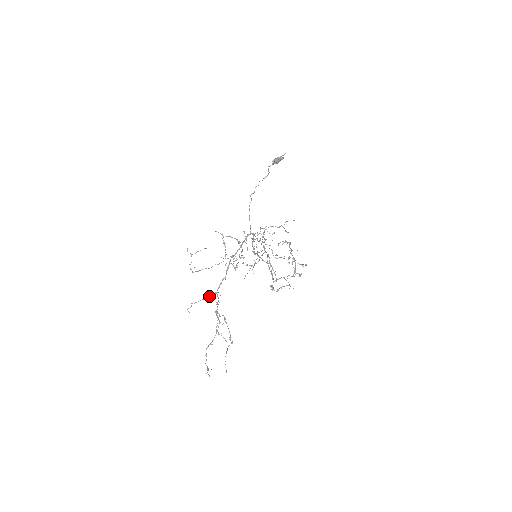
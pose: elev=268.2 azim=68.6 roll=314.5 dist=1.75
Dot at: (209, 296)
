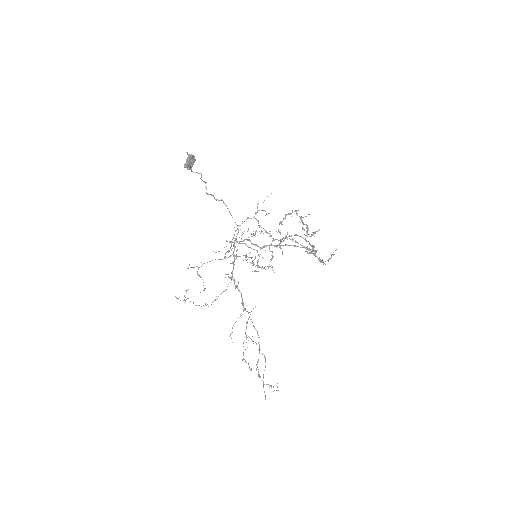
Dot at: occluded
